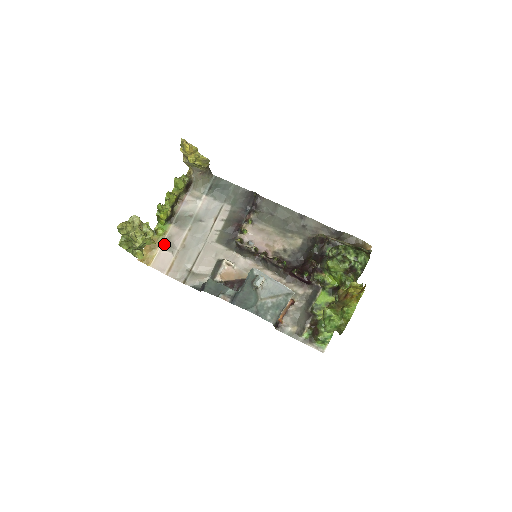
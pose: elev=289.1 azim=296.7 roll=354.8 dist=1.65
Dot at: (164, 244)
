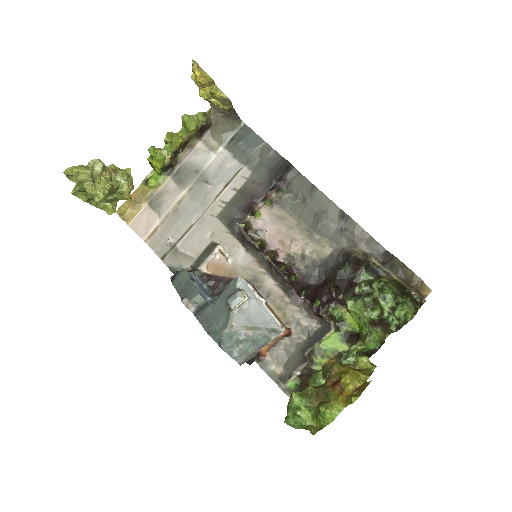
Dot at: (152, 201)
